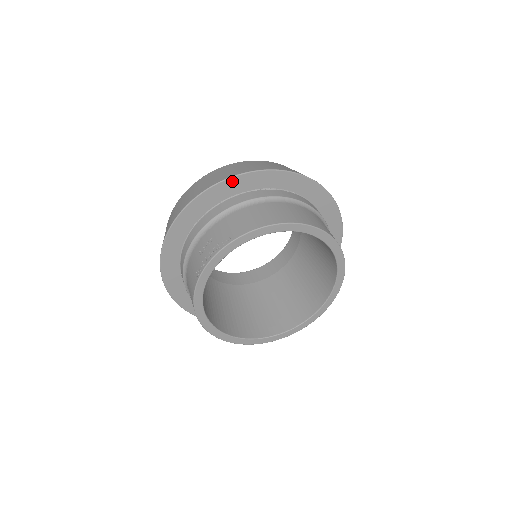
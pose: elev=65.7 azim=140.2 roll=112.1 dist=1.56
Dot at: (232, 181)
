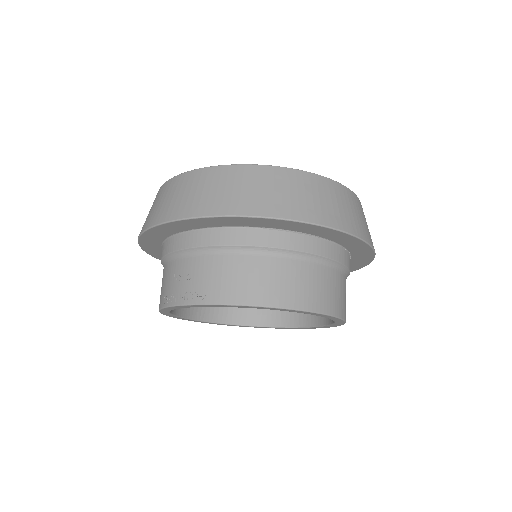
Dot at: (235, 218)
